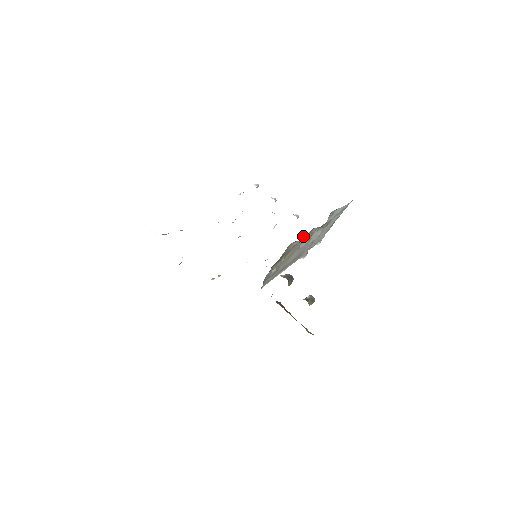
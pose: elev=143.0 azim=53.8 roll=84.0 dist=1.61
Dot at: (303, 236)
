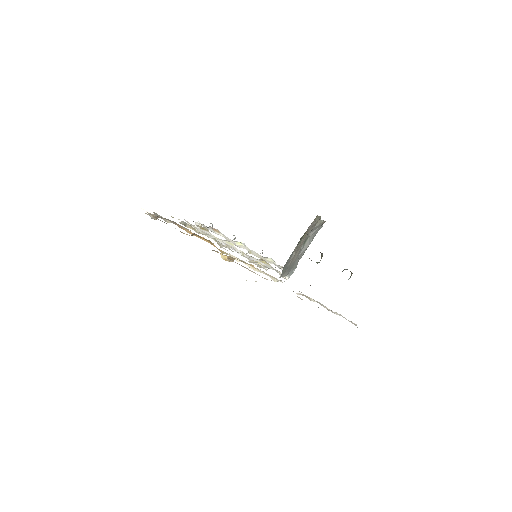
Dot at: occluded
